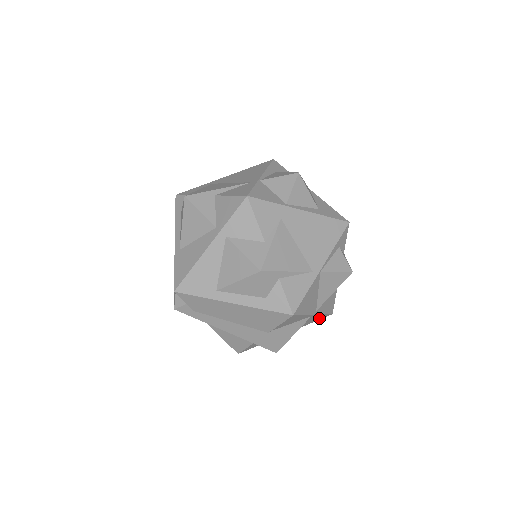
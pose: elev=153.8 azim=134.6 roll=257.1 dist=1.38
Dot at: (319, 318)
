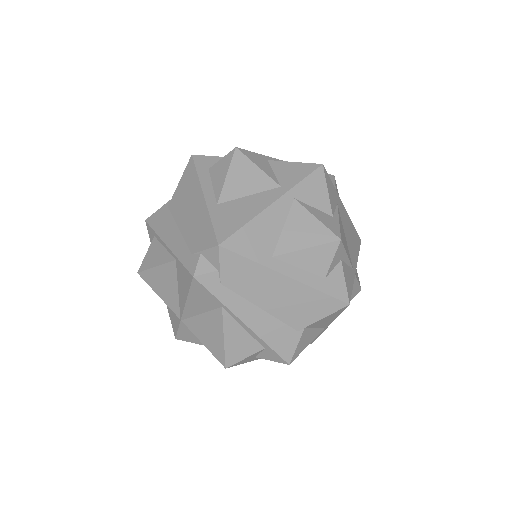
Dot at: occluded
